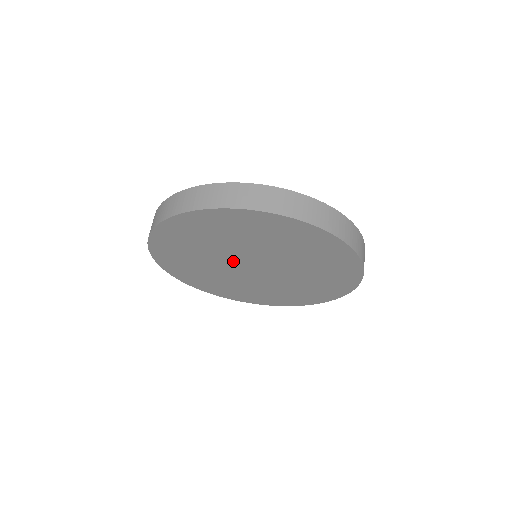
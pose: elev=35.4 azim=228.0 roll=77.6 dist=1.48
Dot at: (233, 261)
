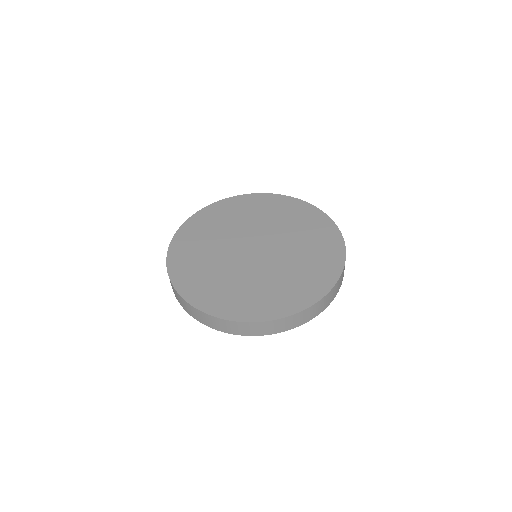
Dot at: occluded
